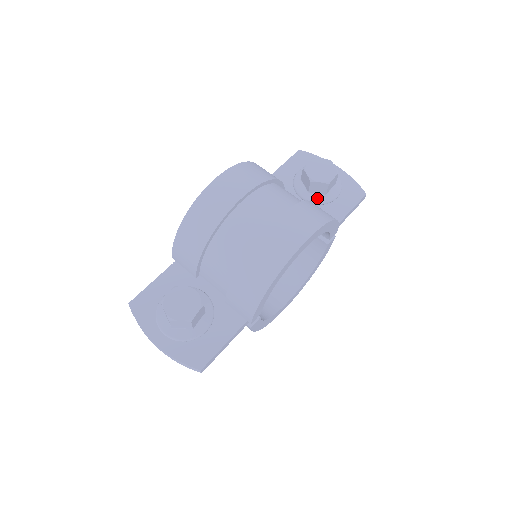
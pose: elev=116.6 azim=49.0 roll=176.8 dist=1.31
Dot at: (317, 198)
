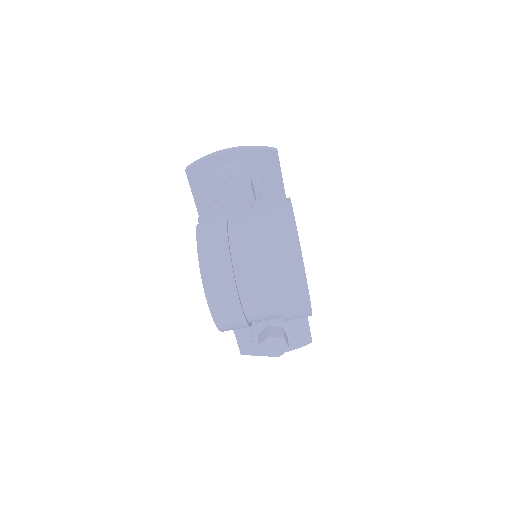
Dot at: occluded
